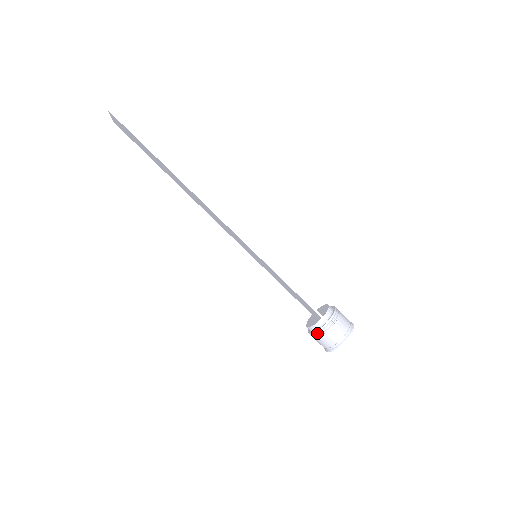
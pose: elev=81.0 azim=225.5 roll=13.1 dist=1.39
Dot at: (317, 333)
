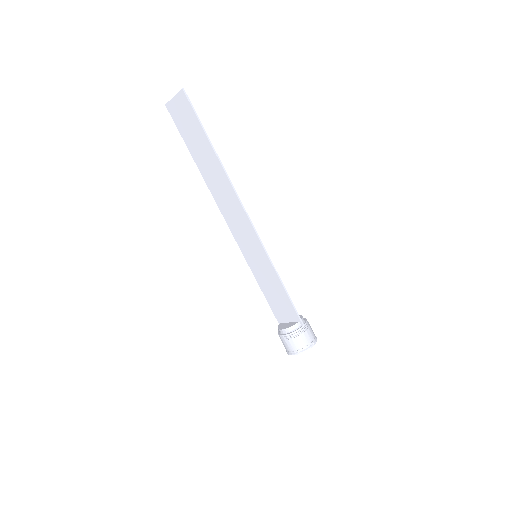
Dot at: (293, 334)
